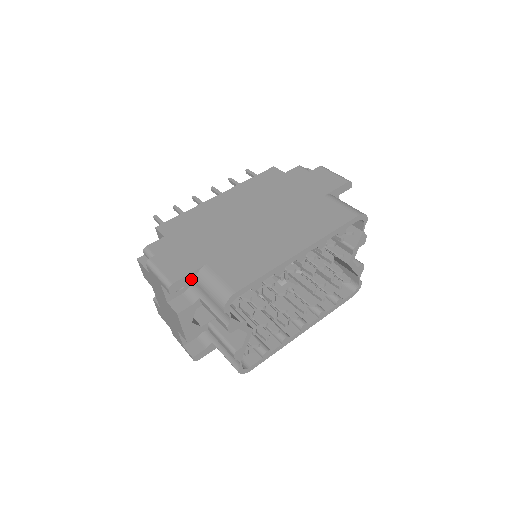
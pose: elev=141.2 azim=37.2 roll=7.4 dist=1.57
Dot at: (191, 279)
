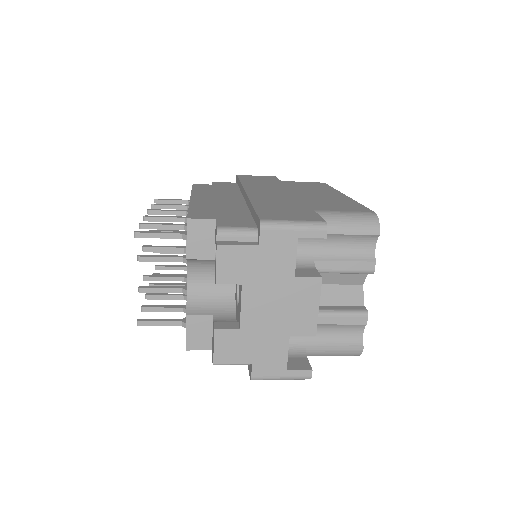
Dot at: occluded
